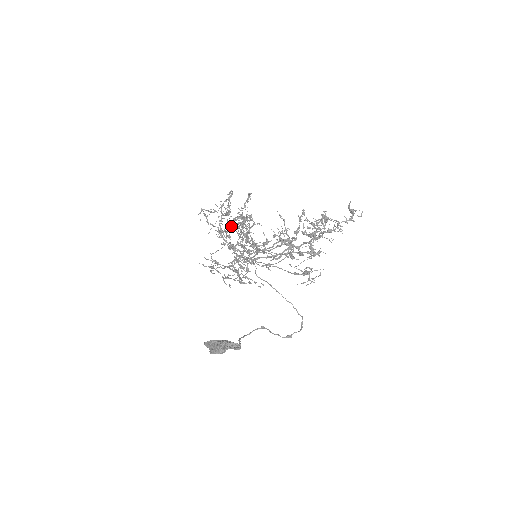
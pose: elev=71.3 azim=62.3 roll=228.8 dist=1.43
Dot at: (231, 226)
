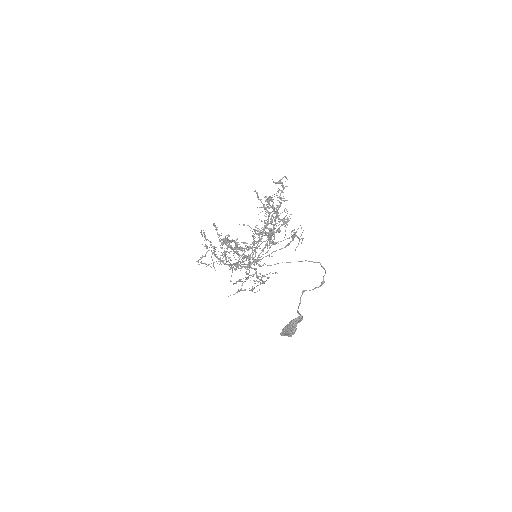
Dot at: (224, 253)
